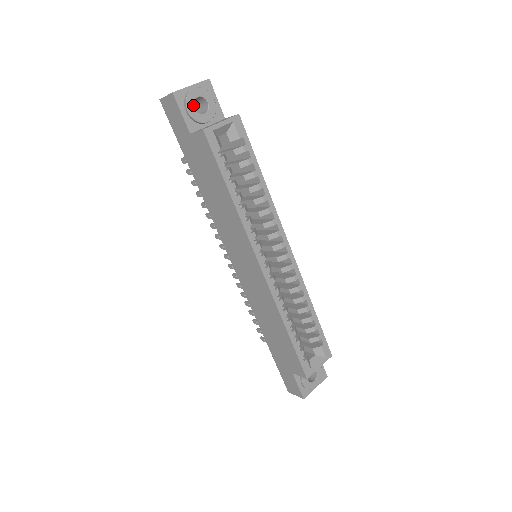
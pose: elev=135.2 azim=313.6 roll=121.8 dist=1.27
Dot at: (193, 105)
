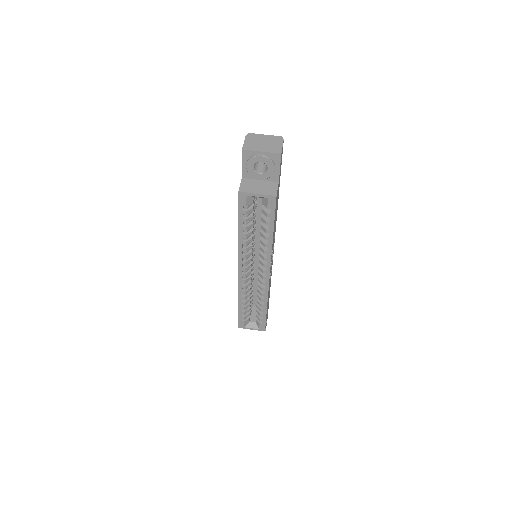
Dot at: (253, 165)
